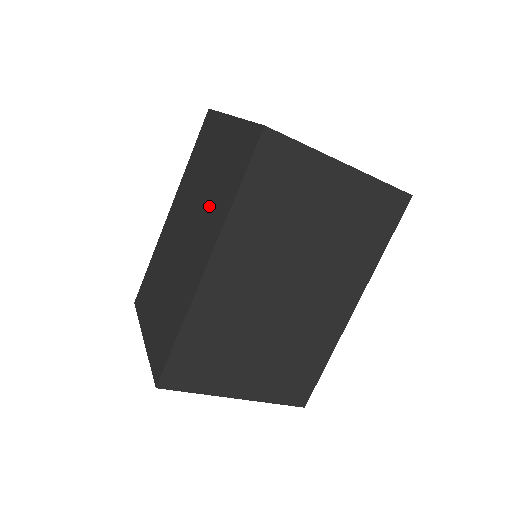
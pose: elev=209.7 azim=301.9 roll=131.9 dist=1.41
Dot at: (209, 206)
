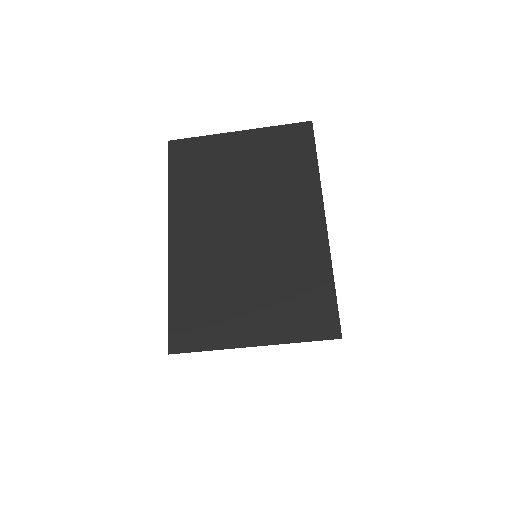
Dot at: occluded
